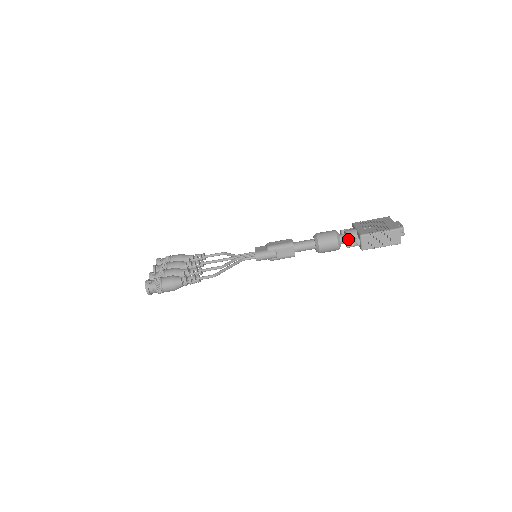
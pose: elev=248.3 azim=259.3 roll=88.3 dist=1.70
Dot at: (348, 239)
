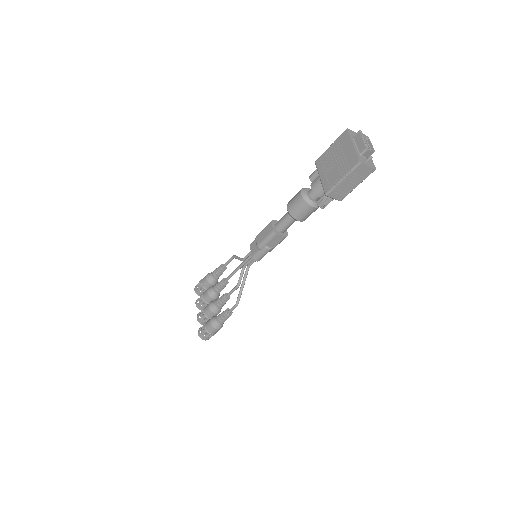
Dot at: (318, 201)
